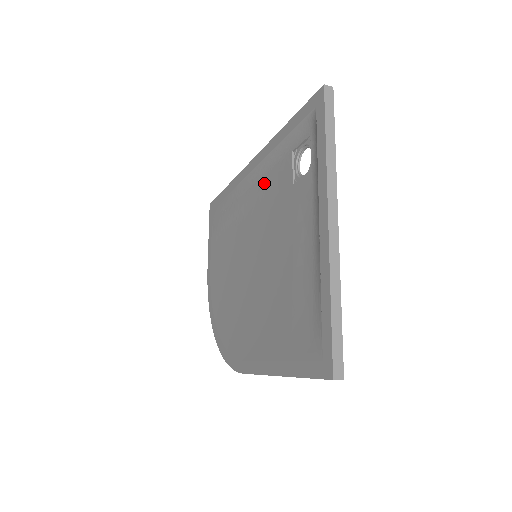
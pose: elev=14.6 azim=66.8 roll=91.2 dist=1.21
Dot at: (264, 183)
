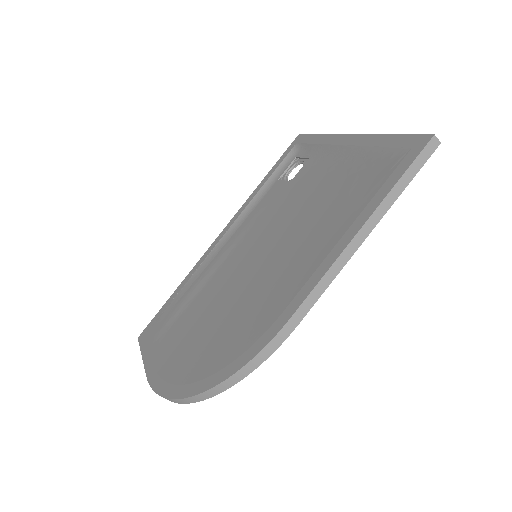
Dot at: (246, 223)
